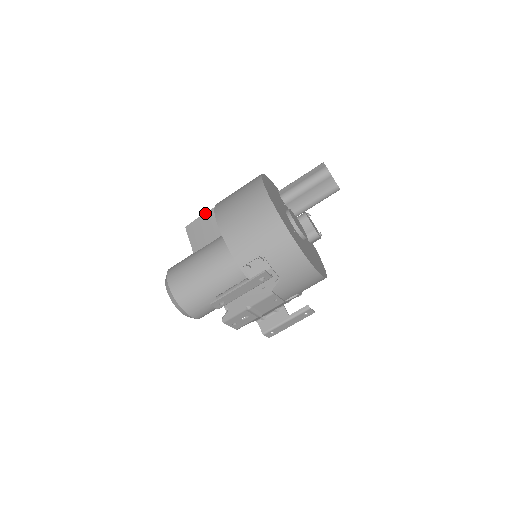
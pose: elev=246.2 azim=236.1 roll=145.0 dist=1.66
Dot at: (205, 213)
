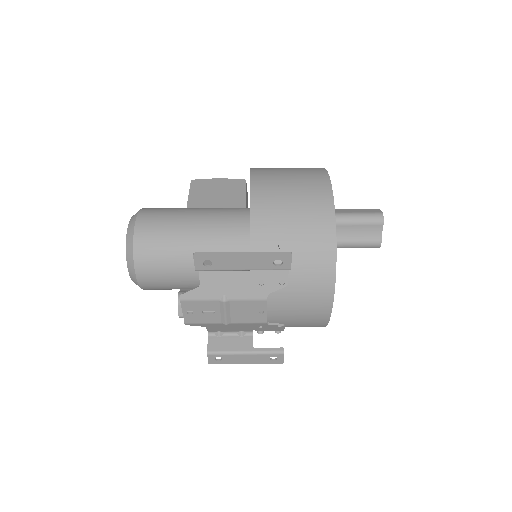
Dot at: (225, 178)
